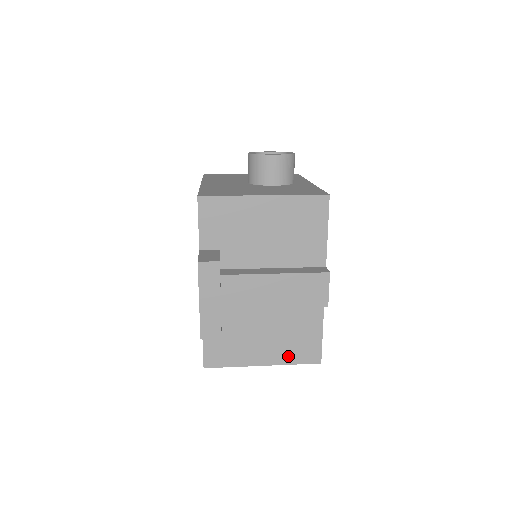
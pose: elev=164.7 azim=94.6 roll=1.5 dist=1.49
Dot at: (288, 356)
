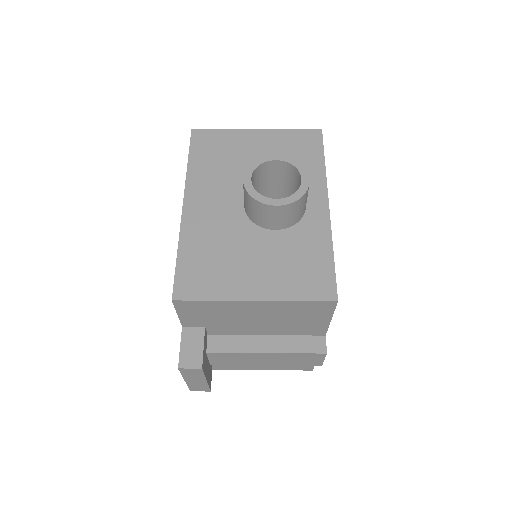
Dot at: (281, 367)
